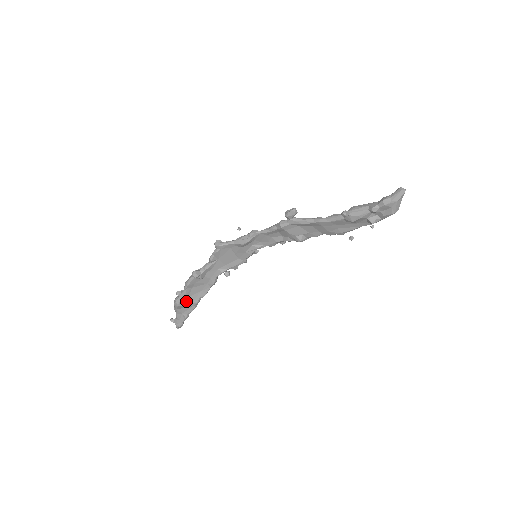
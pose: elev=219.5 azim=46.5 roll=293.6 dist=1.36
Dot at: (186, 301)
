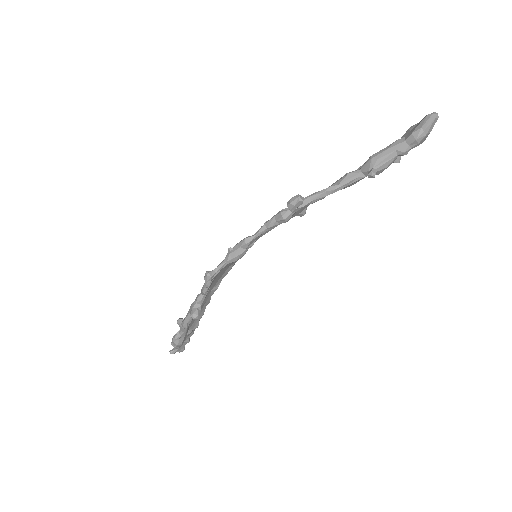
Dot at: (187, 335)
